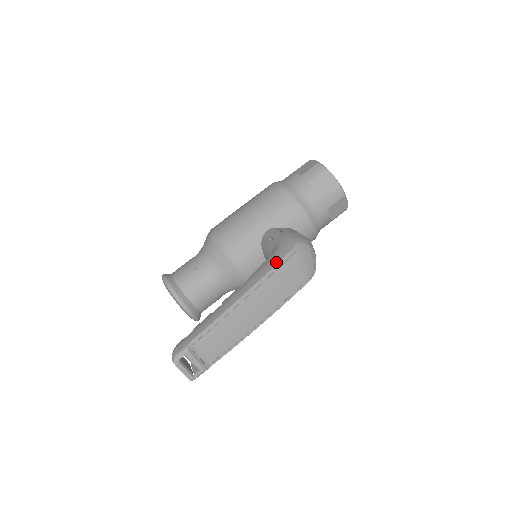
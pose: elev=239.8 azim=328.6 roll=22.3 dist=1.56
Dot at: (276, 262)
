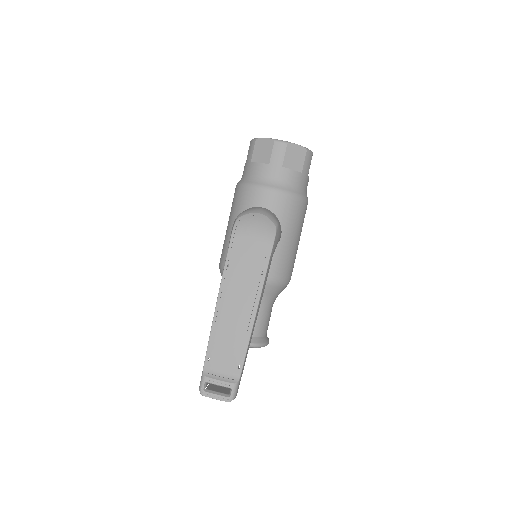
Dot at: occluded
